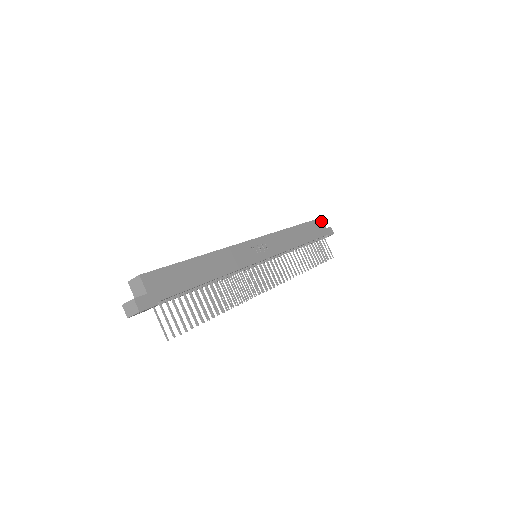
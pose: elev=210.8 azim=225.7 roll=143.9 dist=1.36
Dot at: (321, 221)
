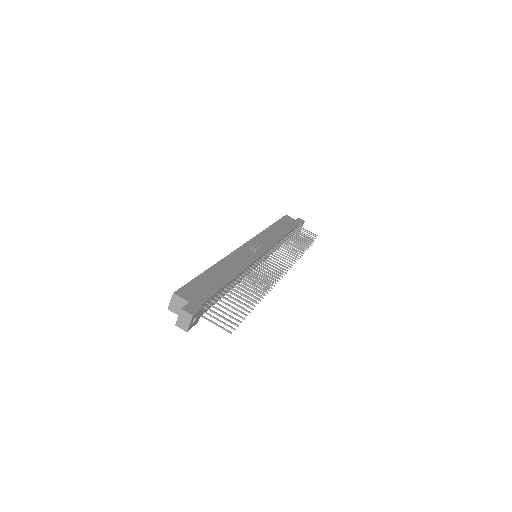
Dot at: (287, 217)
